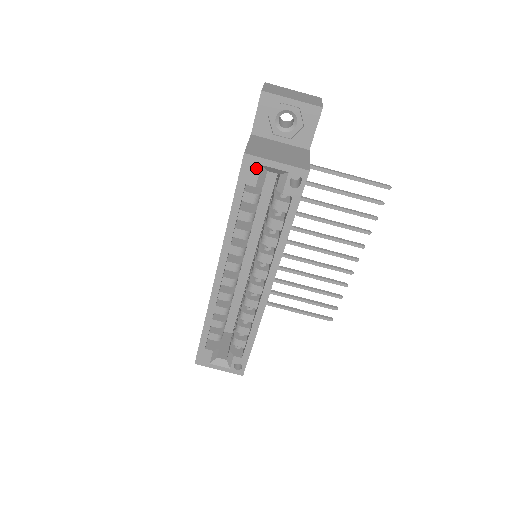
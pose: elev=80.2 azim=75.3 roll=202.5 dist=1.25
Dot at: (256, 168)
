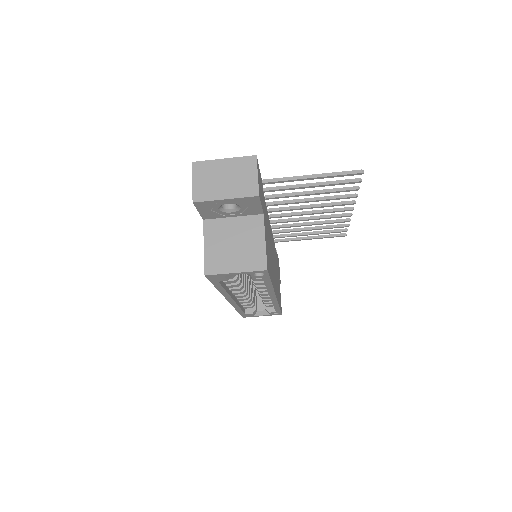
Dot at: (221, 277)
